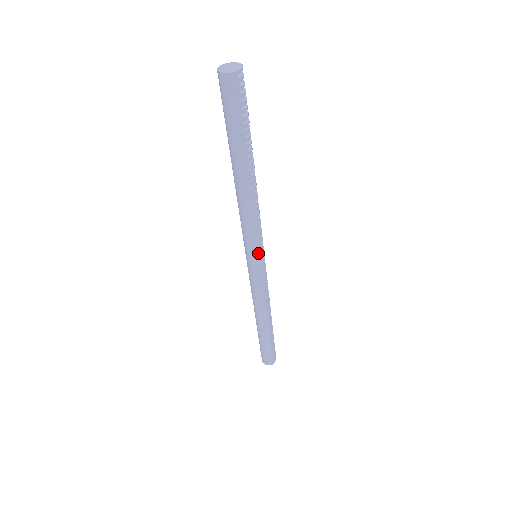
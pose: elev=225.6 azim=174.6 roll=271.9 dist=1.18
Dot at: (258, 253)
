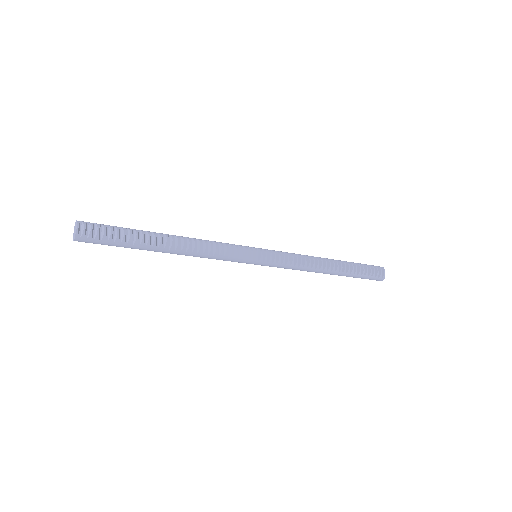
Dot at: (248, 261)
